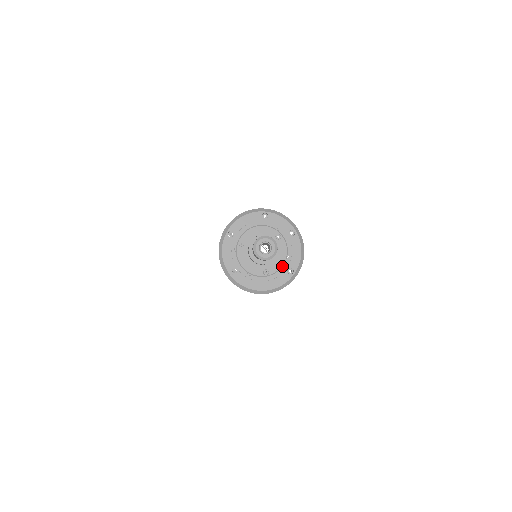
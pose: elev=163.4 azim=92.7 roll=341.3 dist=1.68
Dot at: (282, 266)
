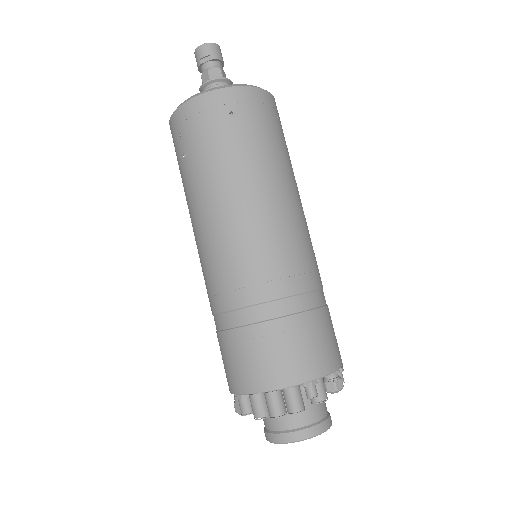
Dot at: occluded
